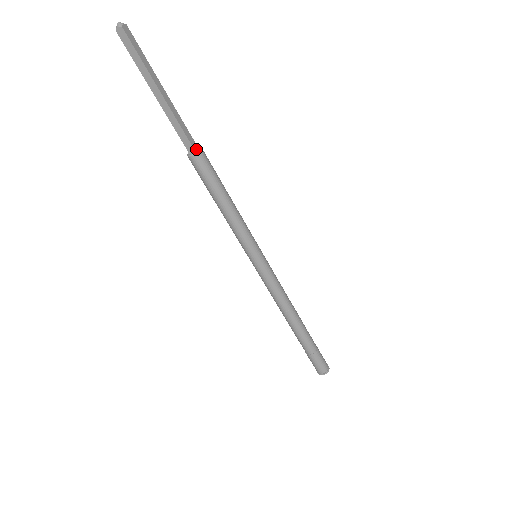
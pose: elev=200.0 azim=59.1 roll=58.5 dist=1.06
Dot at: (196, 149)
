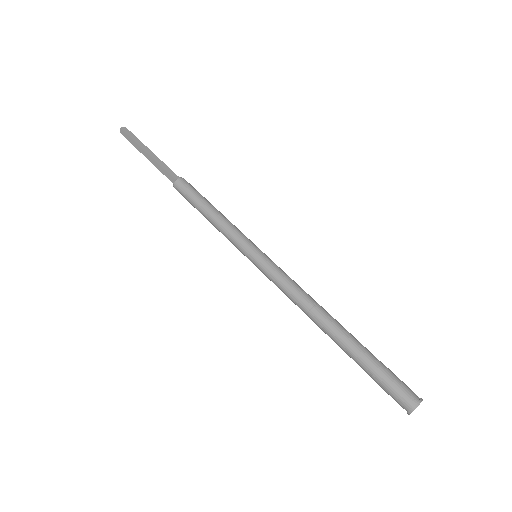
Dot at: (177, 179)
